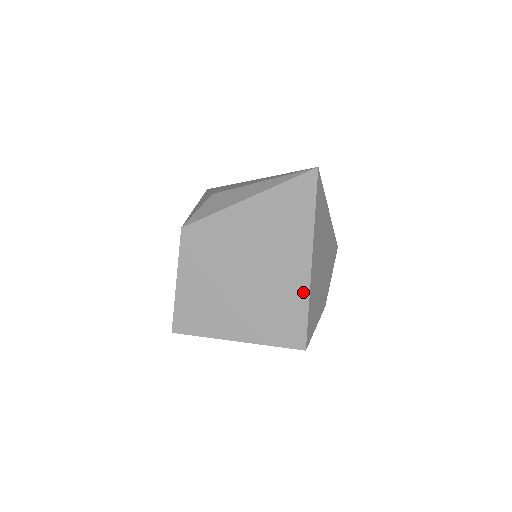
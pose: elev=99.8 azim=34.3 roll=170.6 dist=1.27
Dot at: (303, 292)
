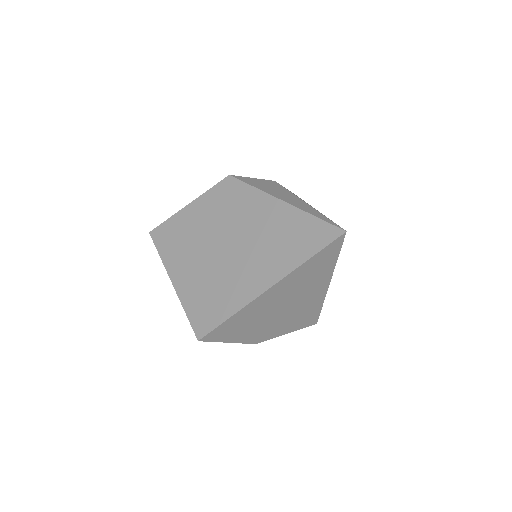
Dot at: (242, 301)
